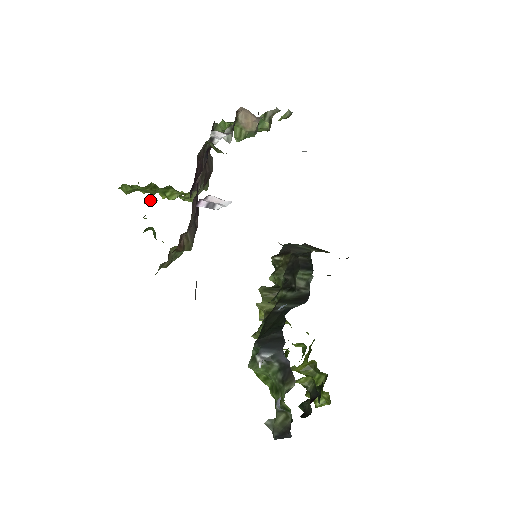
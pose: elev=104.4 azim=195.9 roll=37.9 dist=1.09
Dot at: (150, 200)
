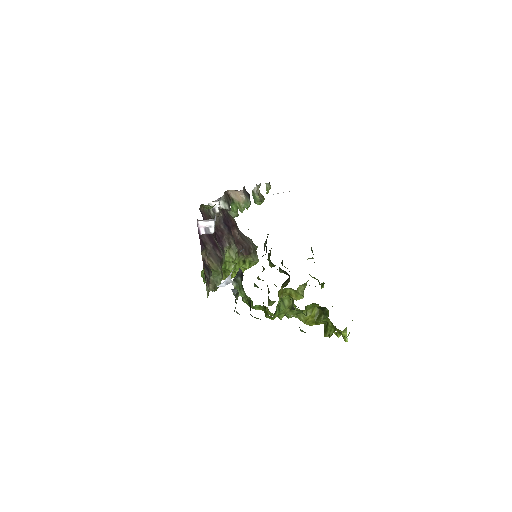
Dot at: occluded
